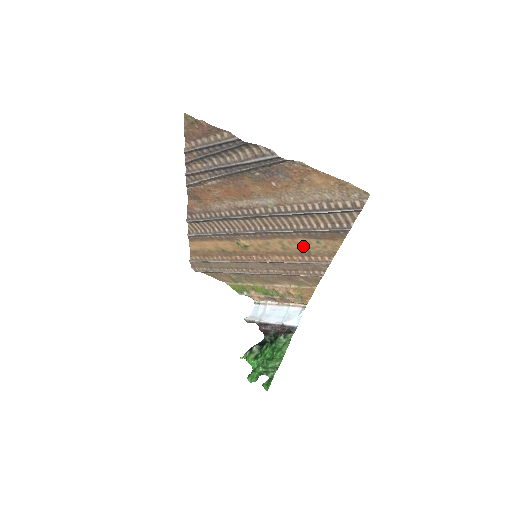
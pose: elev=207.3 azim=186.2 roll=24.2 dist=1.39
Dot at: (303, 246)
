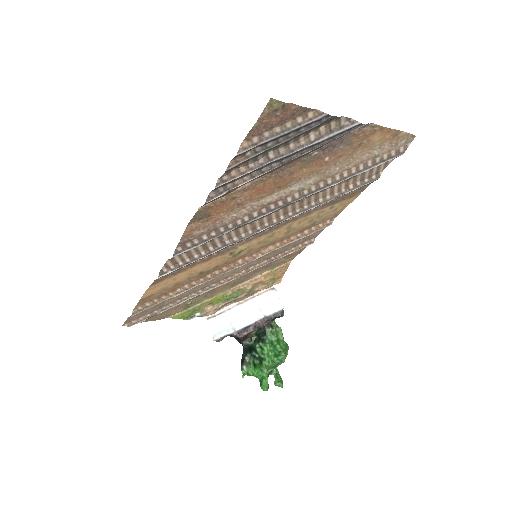
Dot at: (312, 219)
